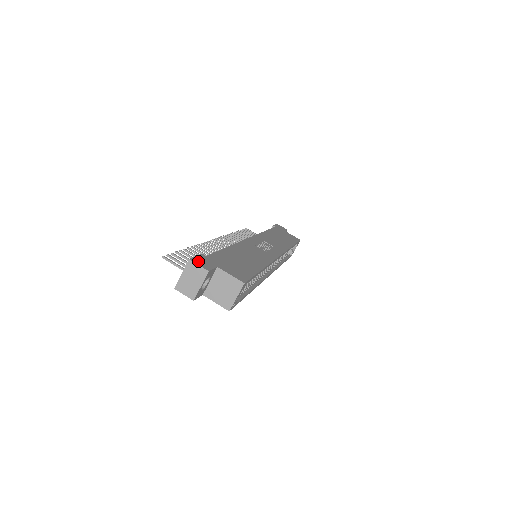
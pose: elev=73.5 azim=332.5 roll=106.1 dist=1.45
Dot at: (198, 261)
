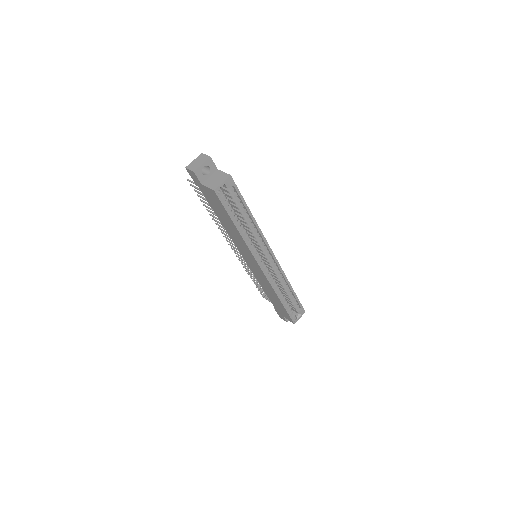
Dot at: occluded
